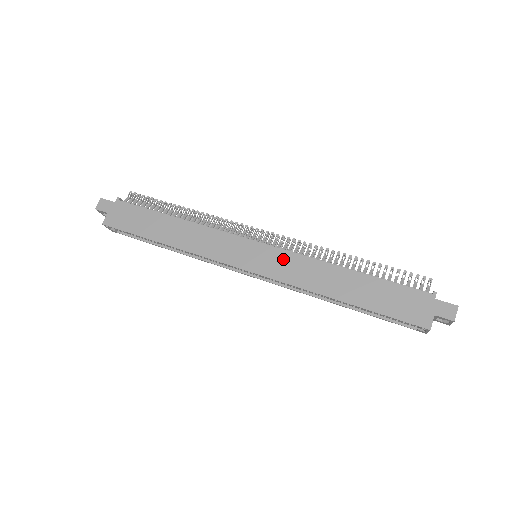
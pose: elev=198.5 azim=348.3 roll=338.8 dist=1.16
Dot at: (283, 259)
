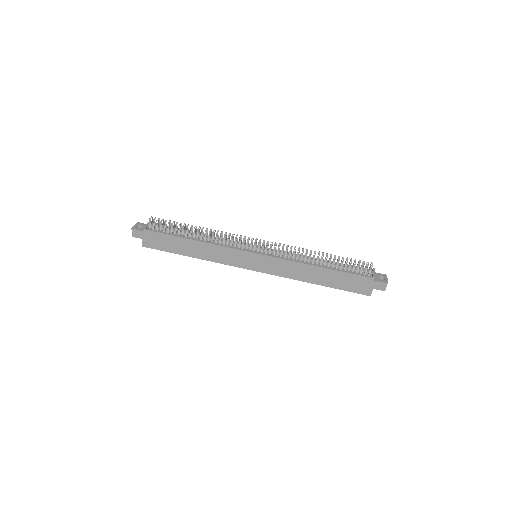
Dot at: (275, 263)
